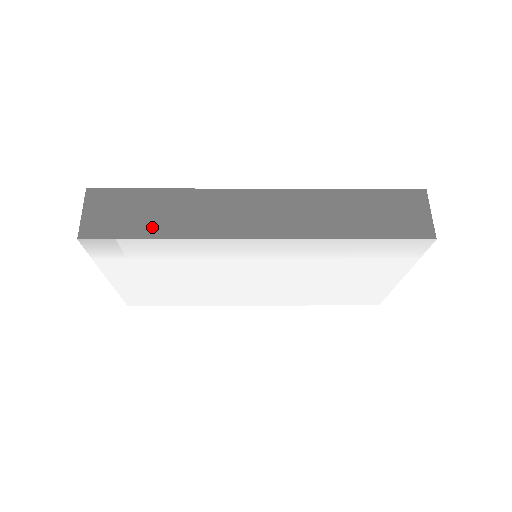
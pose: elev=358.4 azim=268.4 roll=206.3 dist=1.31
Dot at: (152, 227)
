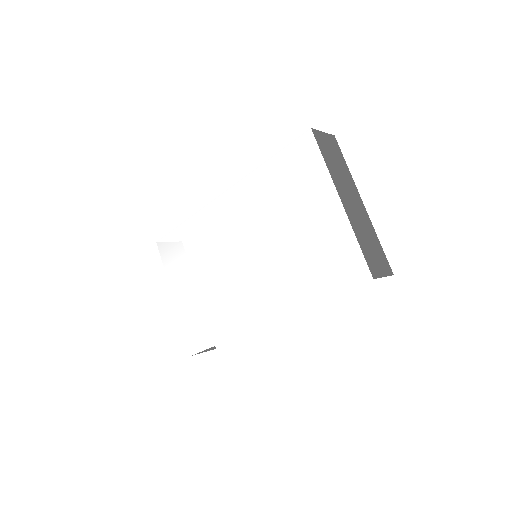
Dot at: occluded
